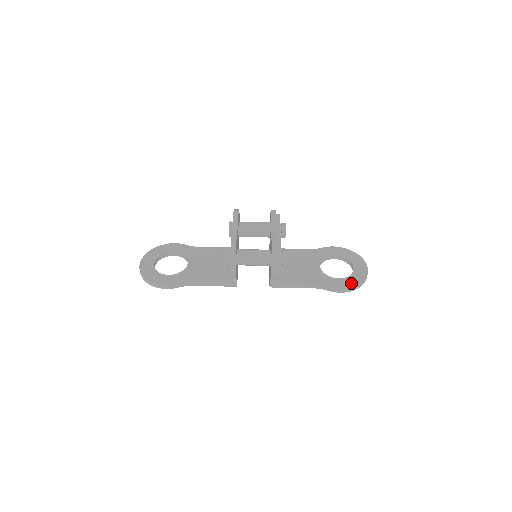
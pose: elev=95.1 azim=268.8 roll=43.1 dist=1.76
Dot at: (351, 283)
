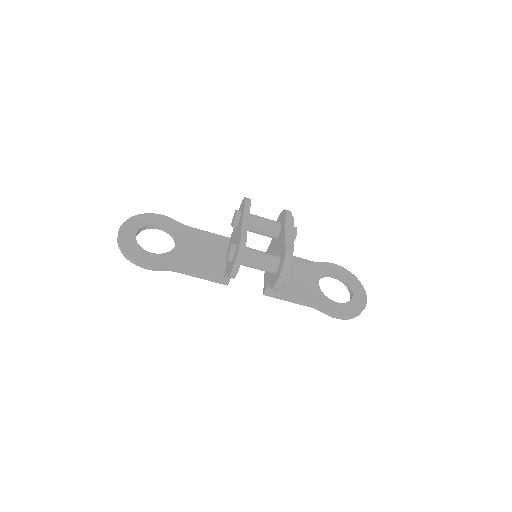
Dot at: (349, 311)
